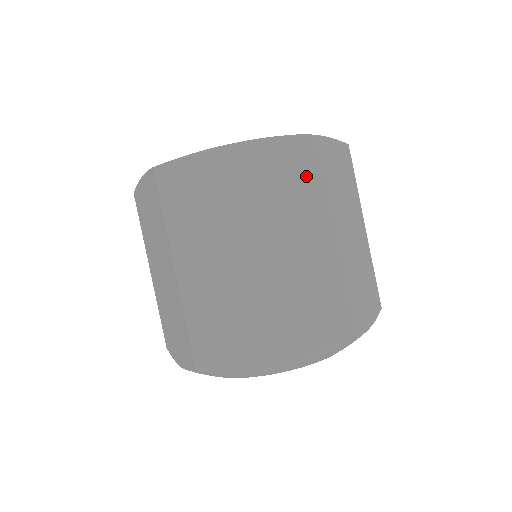
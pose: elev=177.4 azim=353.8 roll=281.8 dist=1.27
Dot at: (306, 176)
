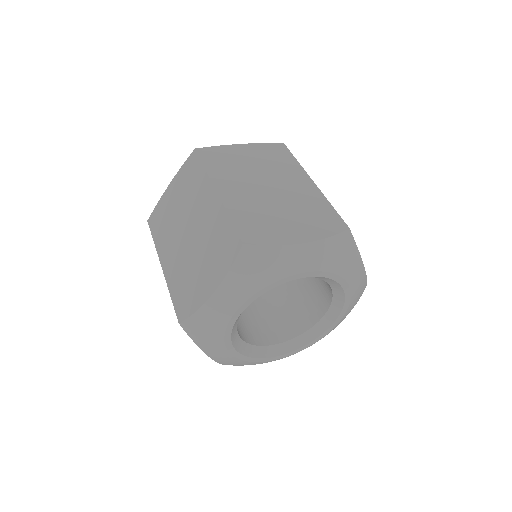
Dot at: (215, 163)
